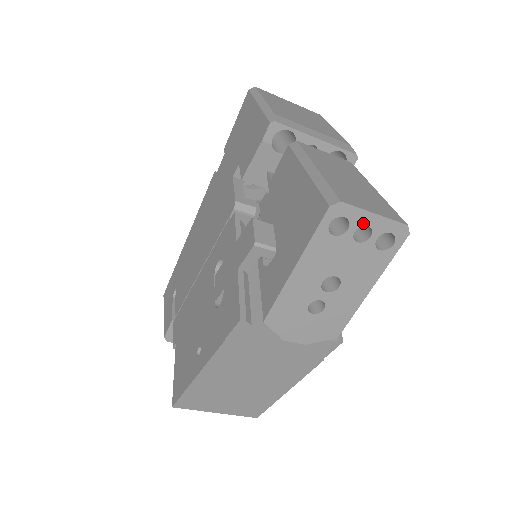
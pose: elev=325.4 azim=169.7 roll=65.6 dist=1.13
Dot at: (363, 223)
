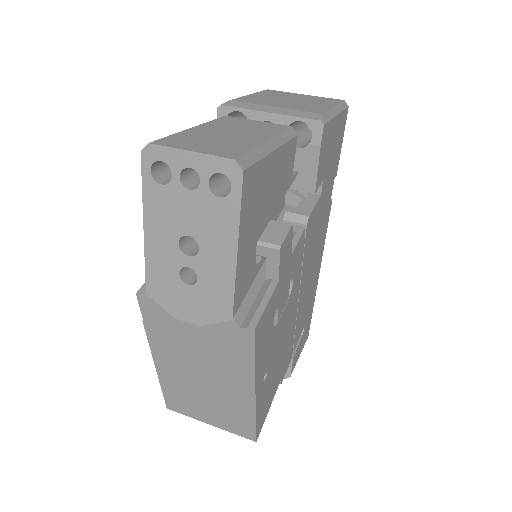
Dot at: (183, 165)
